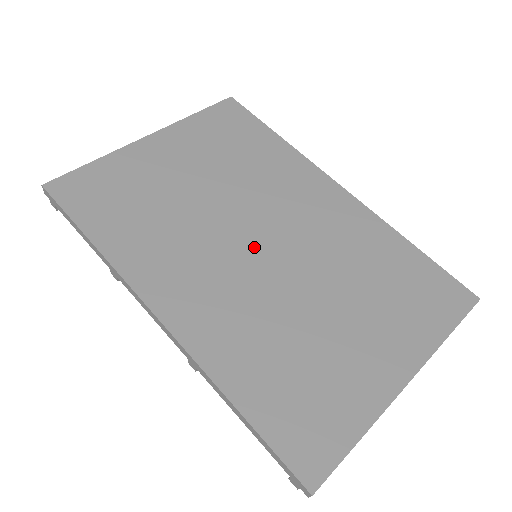
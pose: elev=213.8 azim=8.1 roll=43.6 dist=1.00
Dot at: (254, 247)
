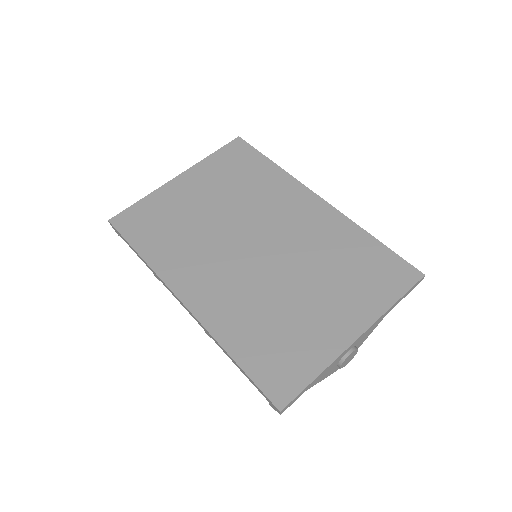
Dot at: (250, 250)
